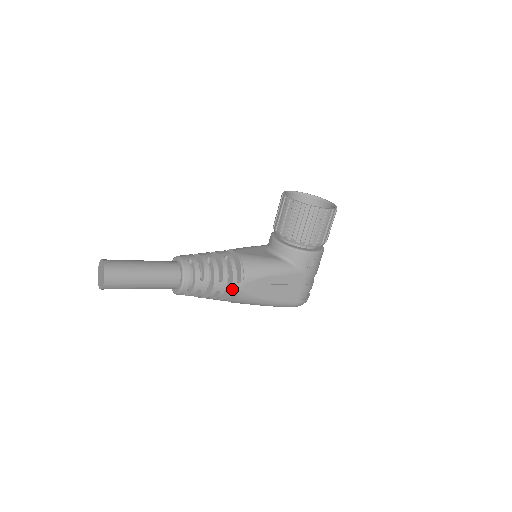
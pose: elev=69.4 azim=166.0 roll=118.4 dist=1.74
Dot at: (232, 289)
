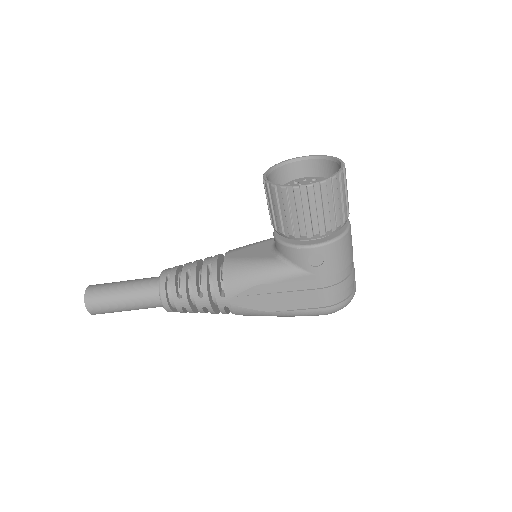
Dot at: (219, 304)
